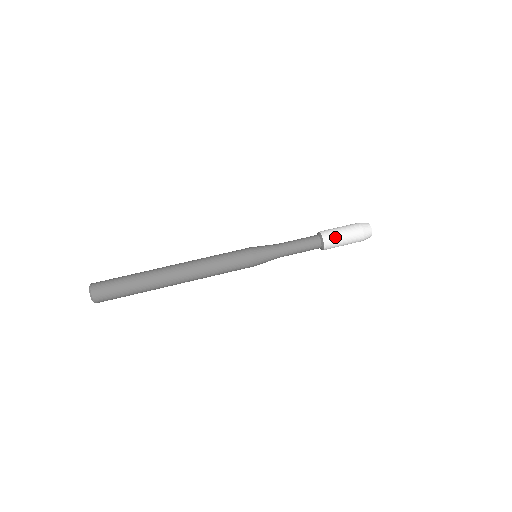
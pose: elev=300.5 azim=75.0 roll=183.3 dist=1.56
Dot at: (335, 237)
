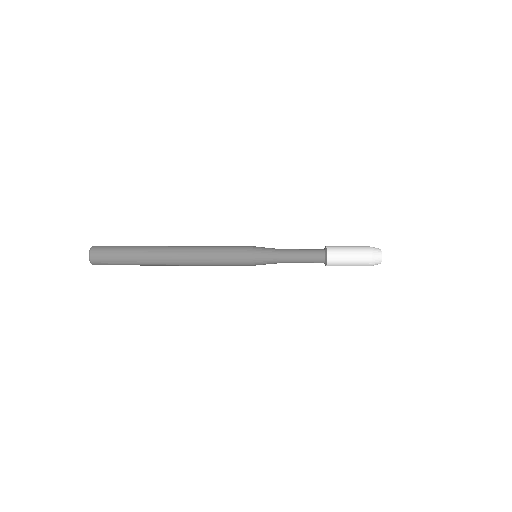
Dot at: (340, 250)
